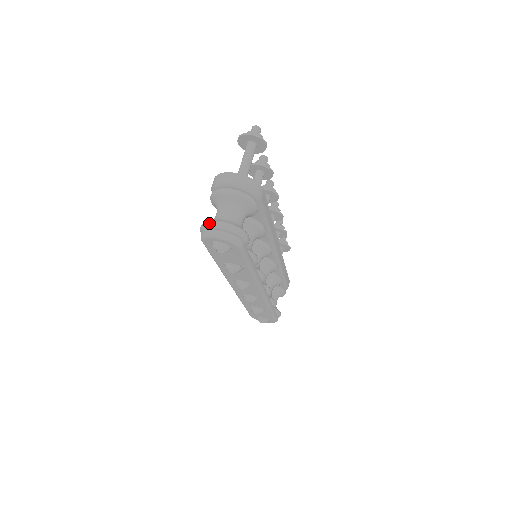
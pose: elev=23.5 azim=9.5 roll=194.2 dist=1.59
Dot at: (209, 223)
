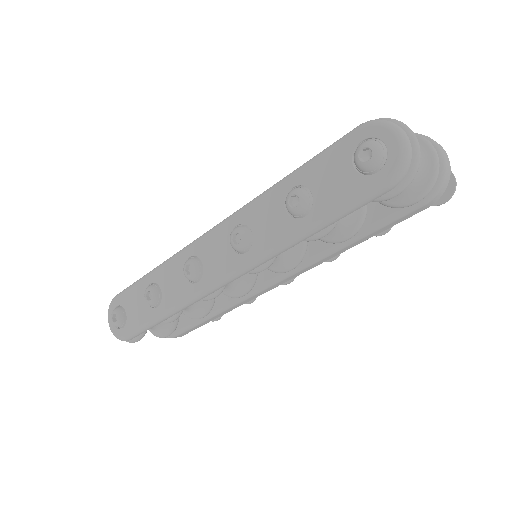
Dot at: occluded
